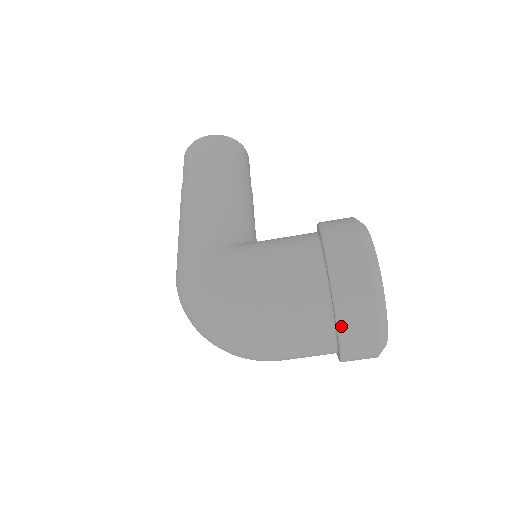
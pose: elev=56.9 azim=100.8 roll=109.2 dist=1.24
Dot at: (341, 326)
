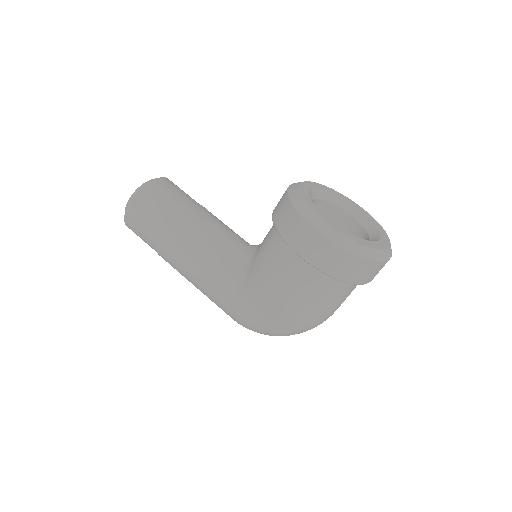
Dot at: (358, 283)
